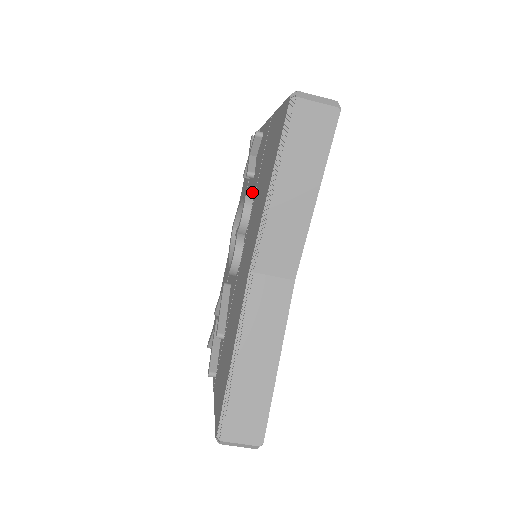
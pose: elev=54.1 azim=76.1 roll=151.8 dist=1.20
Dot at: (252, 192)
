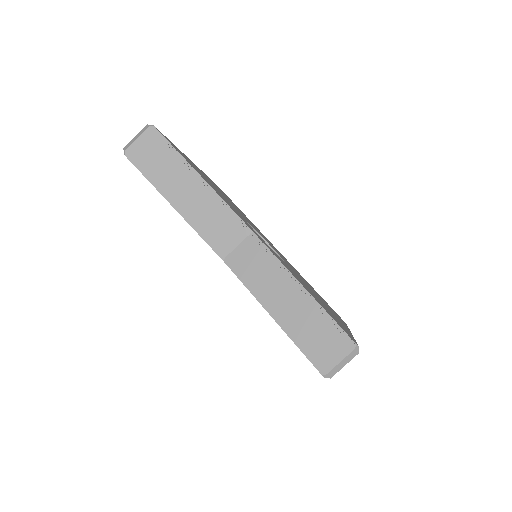
Dot at: occluded
